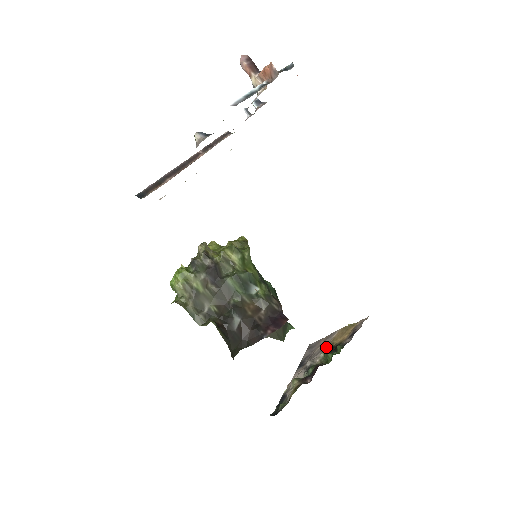
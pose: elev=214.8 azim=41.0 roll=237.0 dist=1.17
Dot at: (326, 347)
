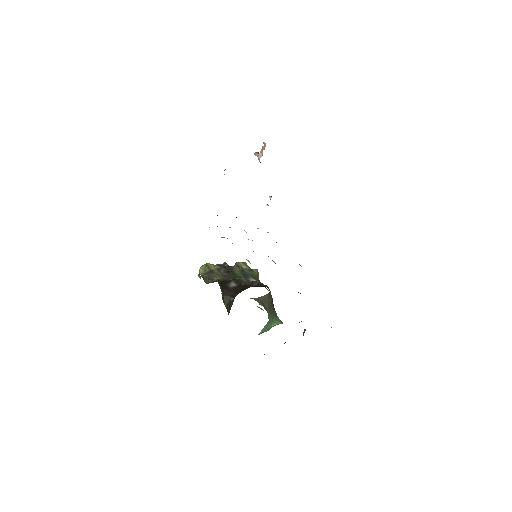
Dot at: occluded
